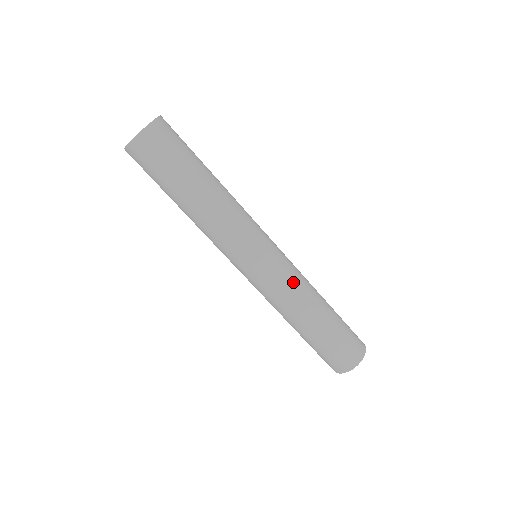
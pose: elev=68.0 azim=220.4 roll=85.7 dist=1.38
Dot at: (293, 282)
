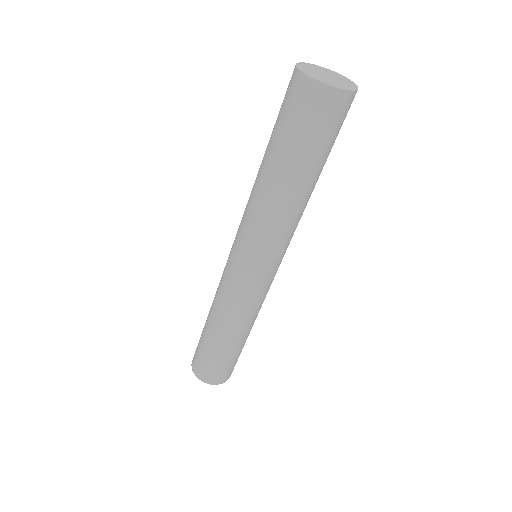
Dot at: occluded
